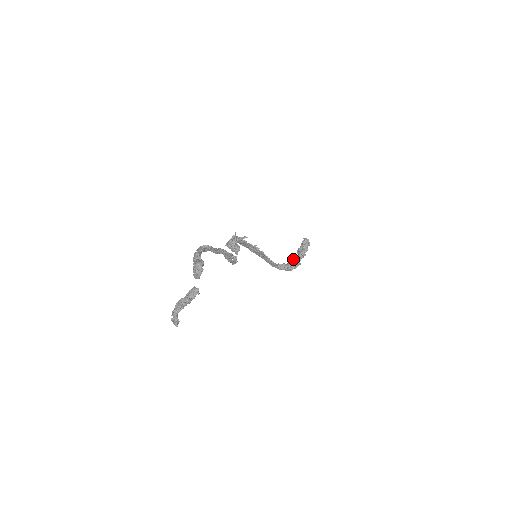
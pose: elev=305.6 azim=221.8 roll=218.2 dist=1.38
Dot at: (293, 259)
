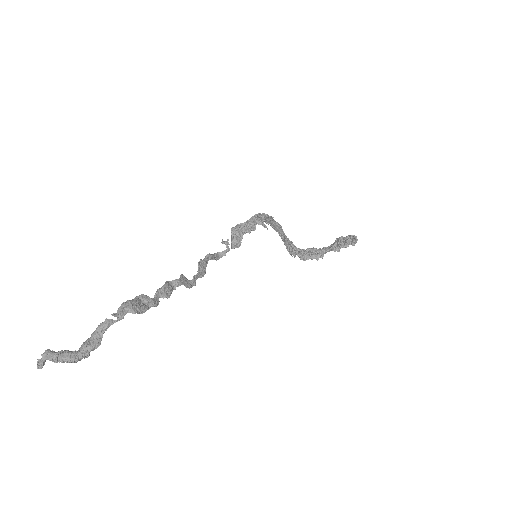
Dot at: (318, 250)
